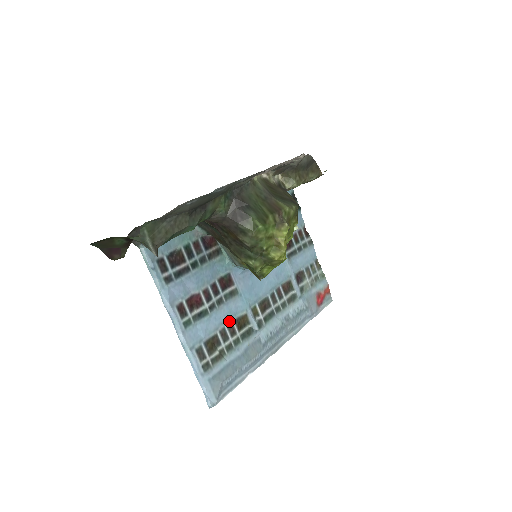
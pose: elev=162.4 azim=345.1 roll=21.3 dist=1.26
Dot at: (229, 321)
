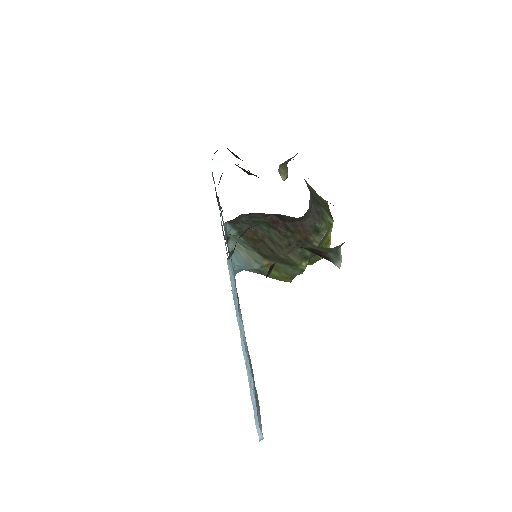
Dot at: occluded
